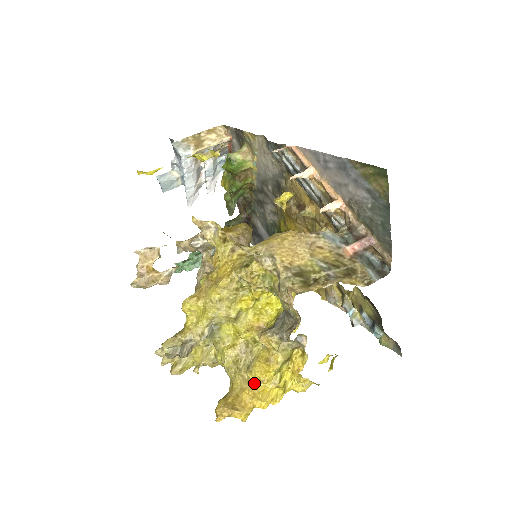
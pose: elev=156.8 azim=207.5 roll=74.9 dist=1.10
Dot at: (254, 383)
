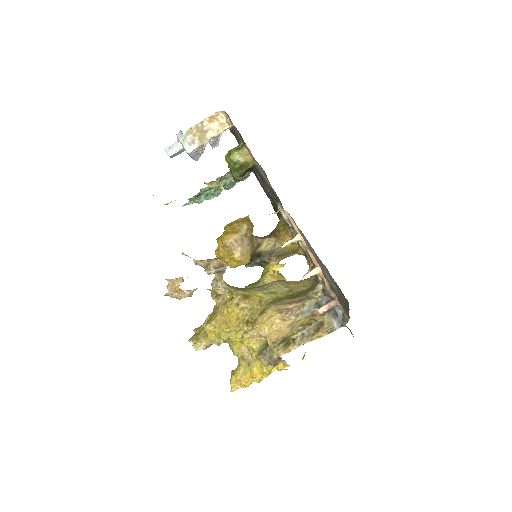
Dot at: occluded
